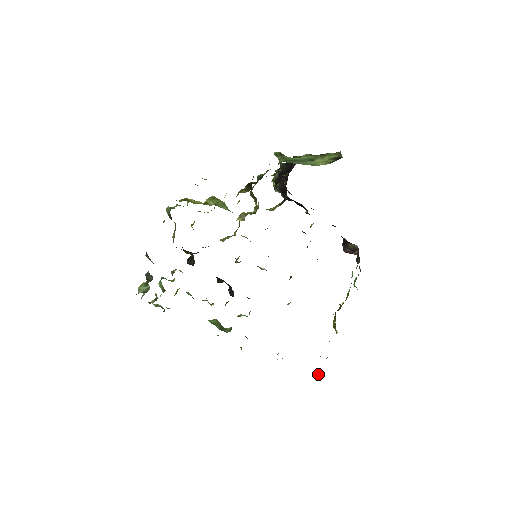
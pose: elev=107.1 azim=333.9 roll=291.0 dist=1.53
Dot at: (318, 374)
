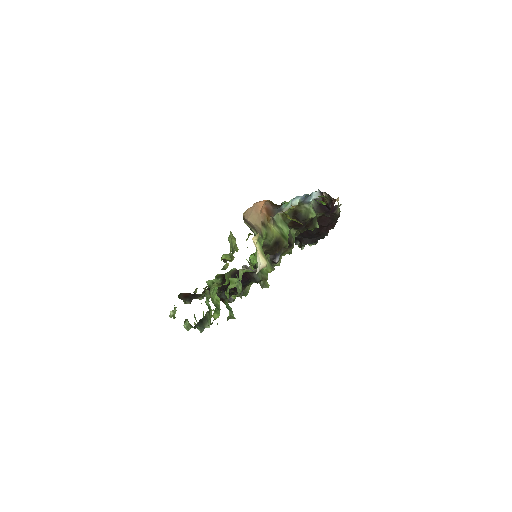
Dot at: occluded
